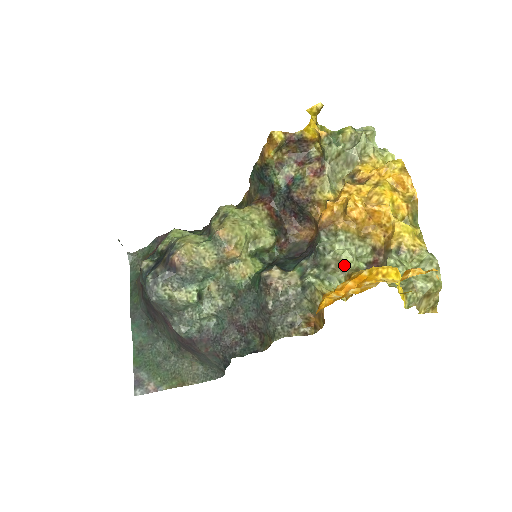
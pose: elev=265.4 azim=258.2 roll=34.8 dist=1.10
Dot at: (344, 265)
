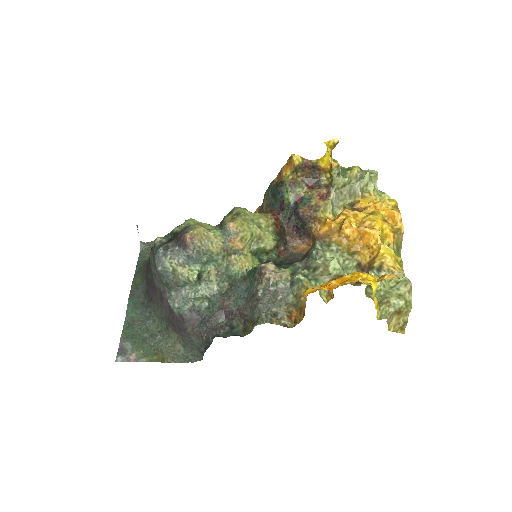
Dot at: (331, 271)
